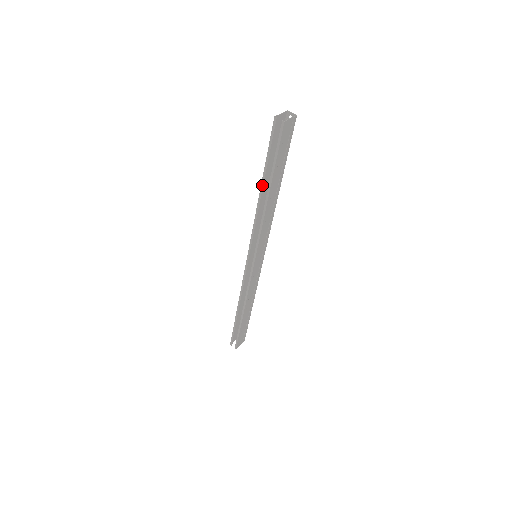
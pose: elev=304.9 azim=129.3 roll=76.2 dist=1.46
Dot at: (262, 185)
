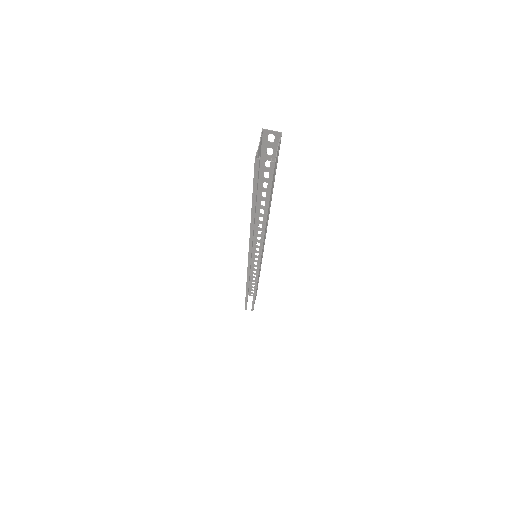
Dot at: (253, 217)
